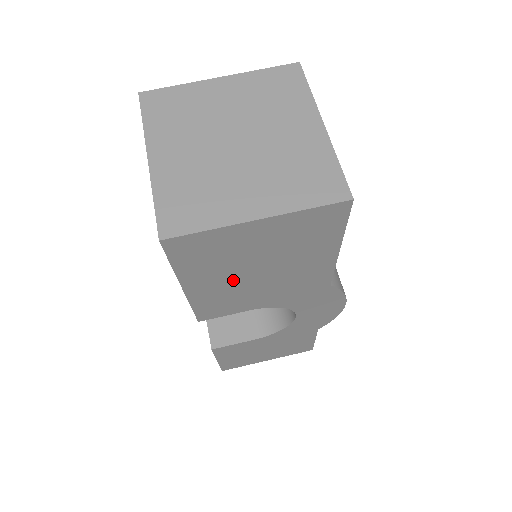
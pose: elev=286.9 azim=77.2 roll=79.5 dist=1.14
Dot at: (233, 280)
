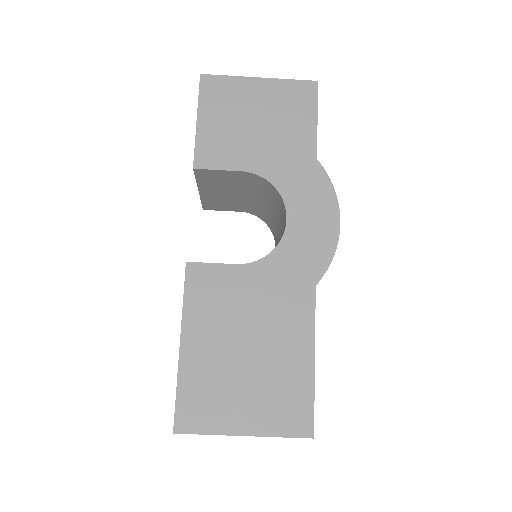
Dot at: occluded
